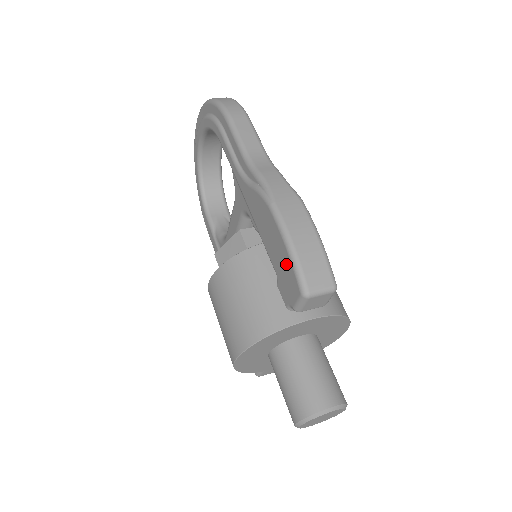
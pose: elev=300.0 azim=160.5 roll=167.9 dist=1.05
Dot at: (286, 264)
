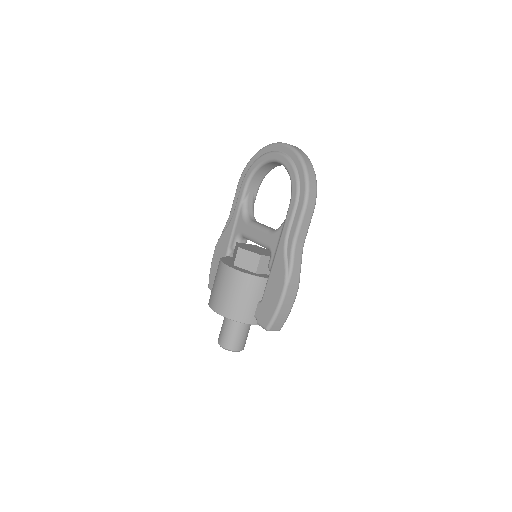
Dot at: (270, 311)
